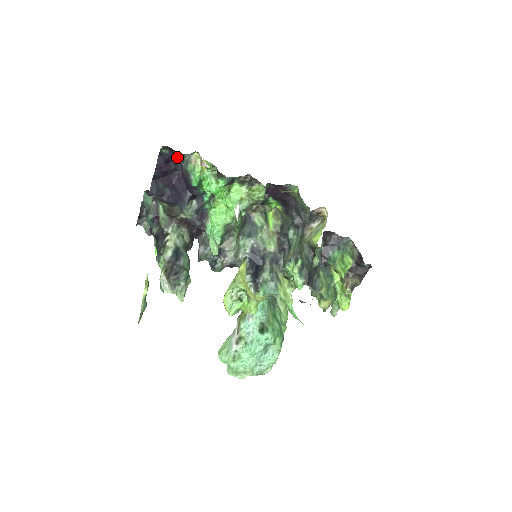
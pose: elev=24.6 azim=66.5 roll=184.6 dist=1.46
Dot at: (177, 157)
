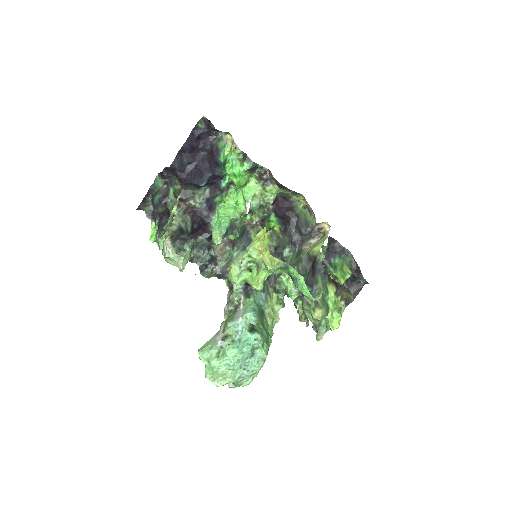
Dot at: (209, 135)
